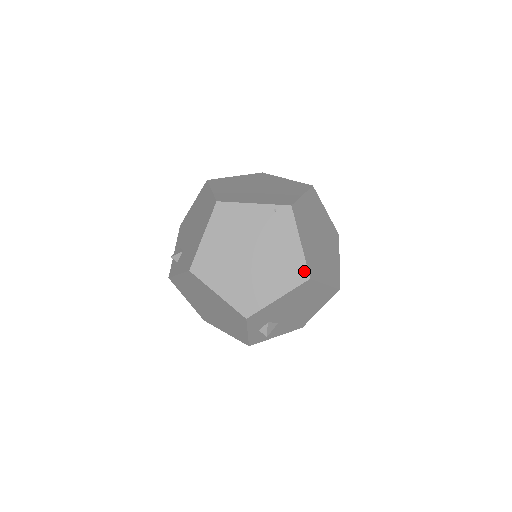
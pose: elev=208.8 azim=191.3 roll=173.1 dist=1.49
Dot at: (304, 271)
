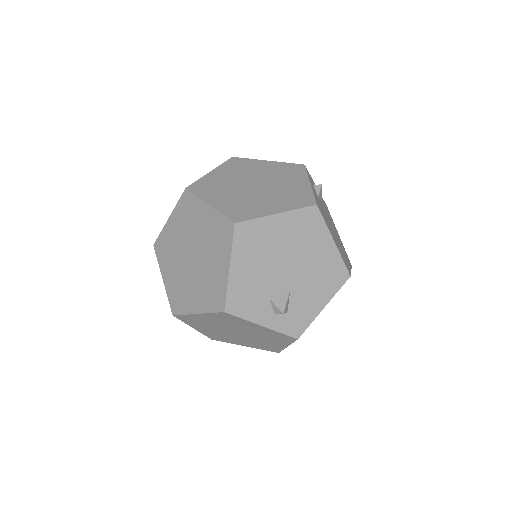
Dot at: (227, 223)
